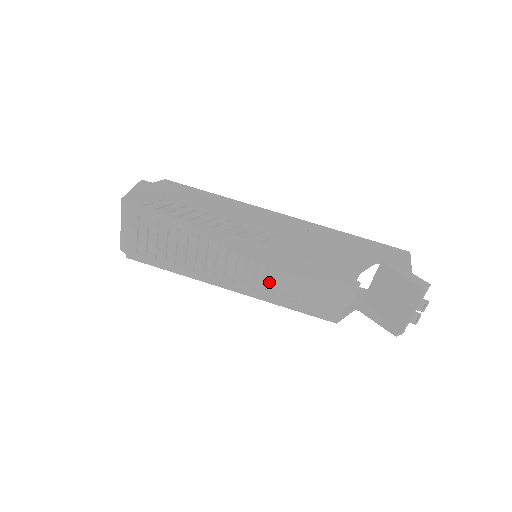
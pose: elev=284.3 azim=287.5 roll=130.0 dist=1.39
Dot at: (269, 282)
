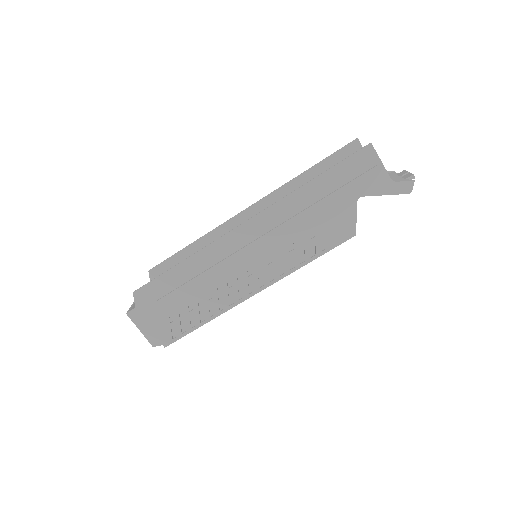
Dot at: occluded
